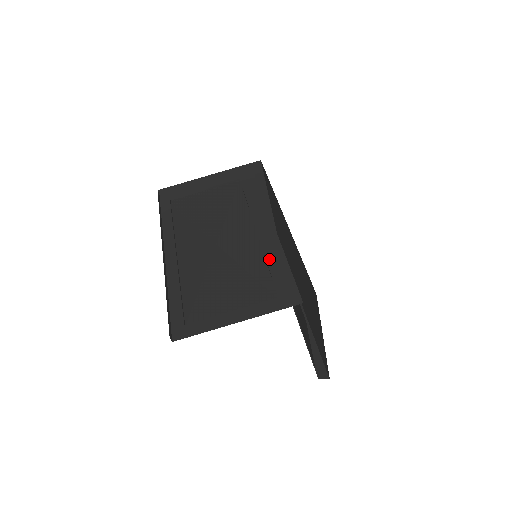
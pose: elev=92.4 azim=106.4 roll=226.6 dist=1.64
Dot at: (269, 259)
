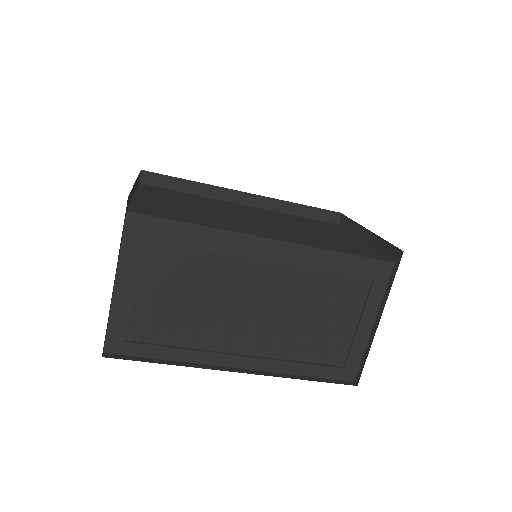
Dot at: (322, 268)
